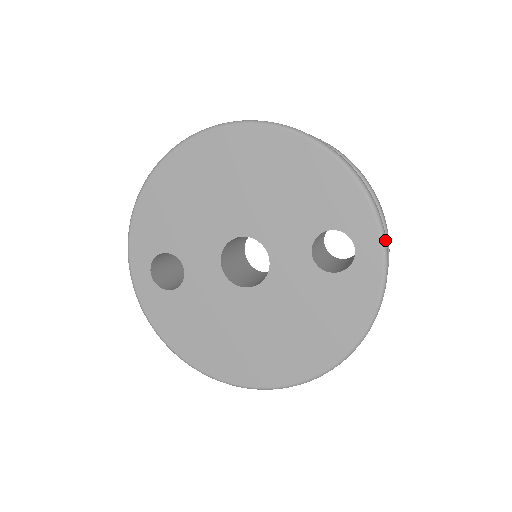
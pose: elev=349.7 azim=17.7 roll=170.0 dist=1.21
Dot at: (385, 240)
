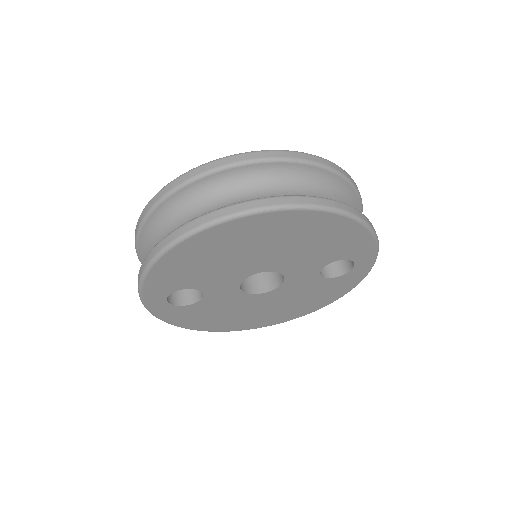
Dot at: occluded
